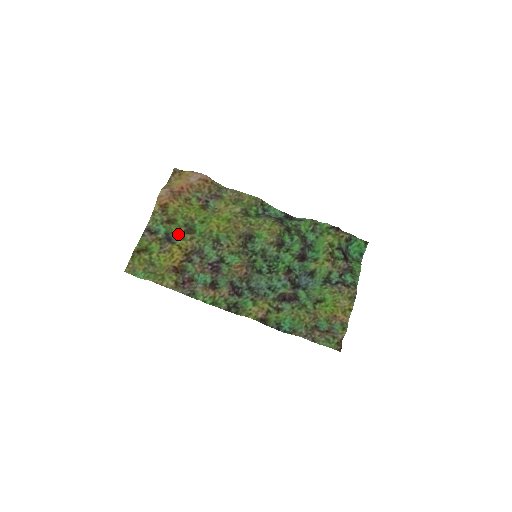
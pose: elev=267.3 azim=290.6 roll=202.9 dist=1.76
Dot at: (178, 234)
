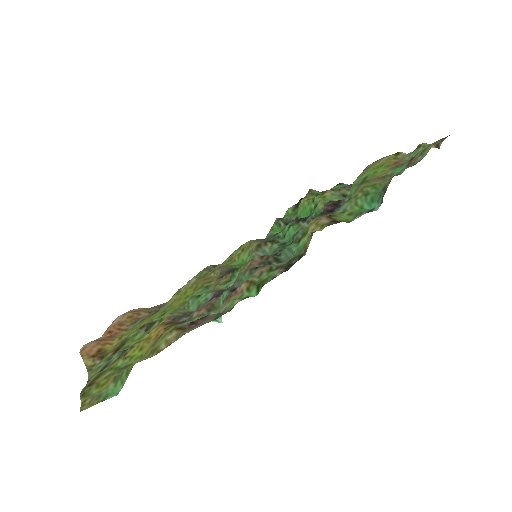
Dot at: occluded
